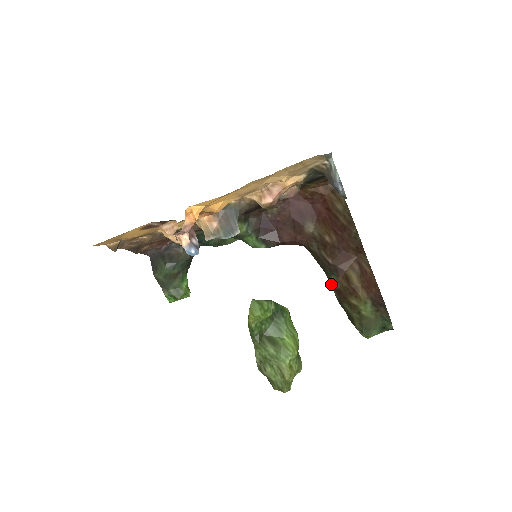
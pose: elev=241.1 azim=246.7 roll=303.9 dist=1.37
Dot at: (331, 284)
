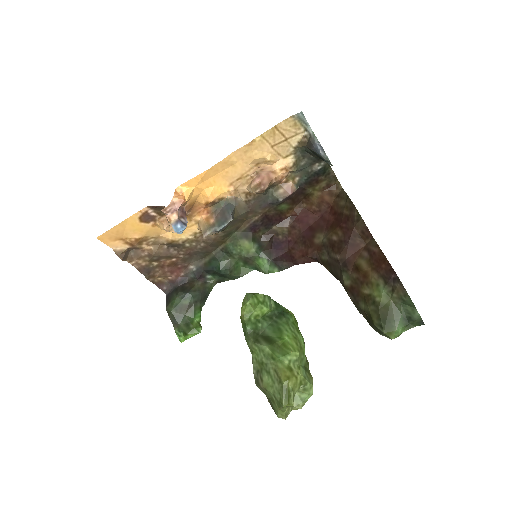
Dot at: (344, 287)
